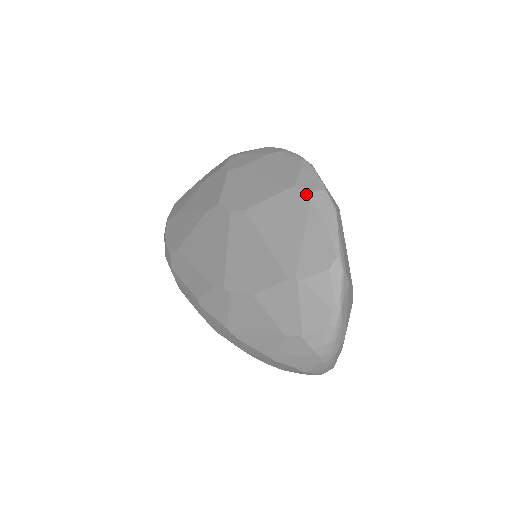
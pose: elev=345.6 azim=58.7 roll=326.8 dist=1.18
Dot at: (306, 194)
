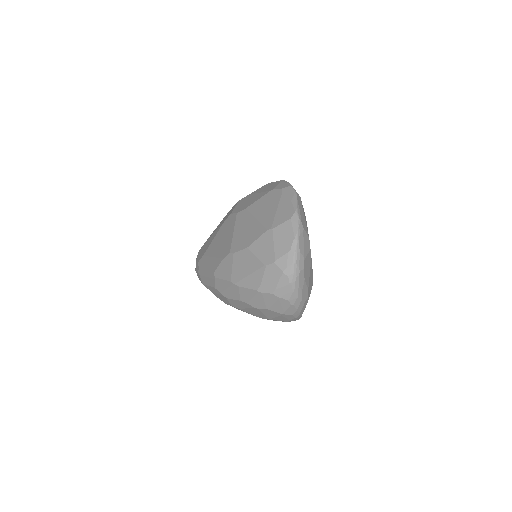
Dot at: (280, 189)
